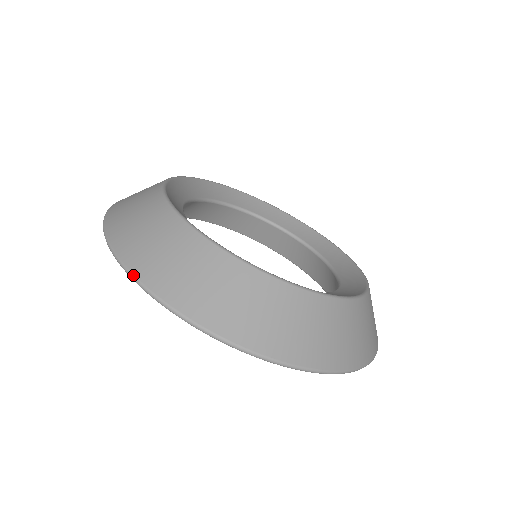
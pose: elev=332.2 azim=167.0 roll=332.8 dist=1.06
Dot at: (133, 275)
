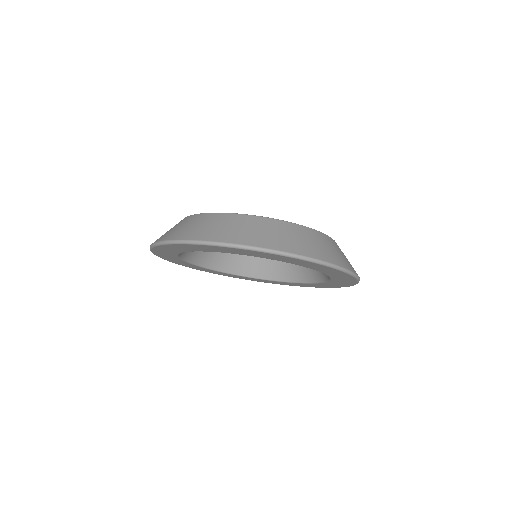
Dot at: (161, 241)
